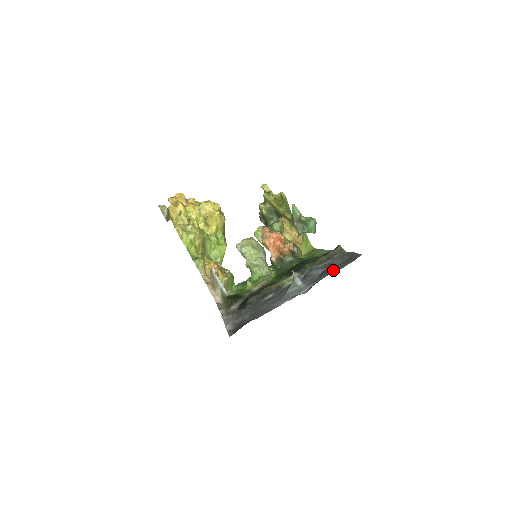
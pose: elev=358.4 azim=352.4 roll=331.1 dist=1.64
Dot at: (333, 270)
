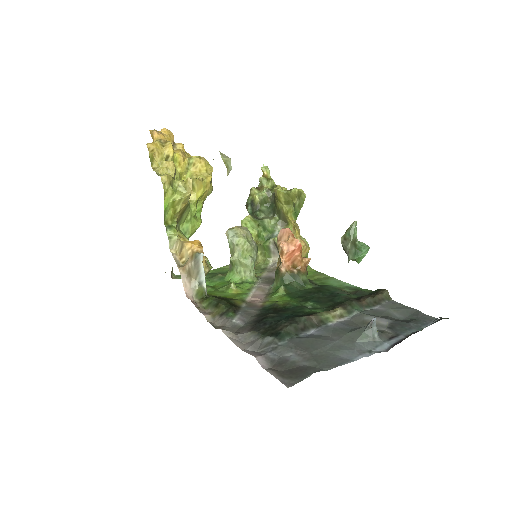
Dot at: (409, 329)
